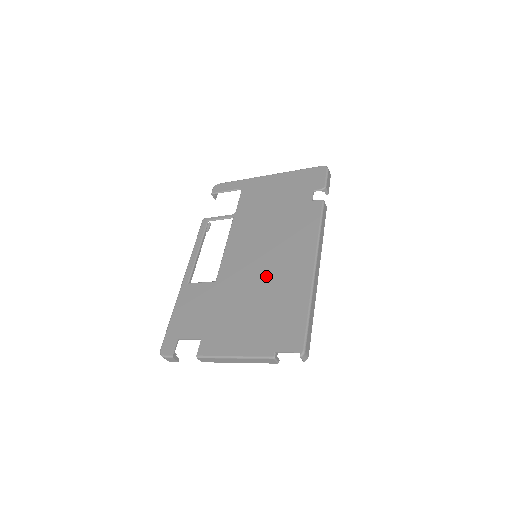
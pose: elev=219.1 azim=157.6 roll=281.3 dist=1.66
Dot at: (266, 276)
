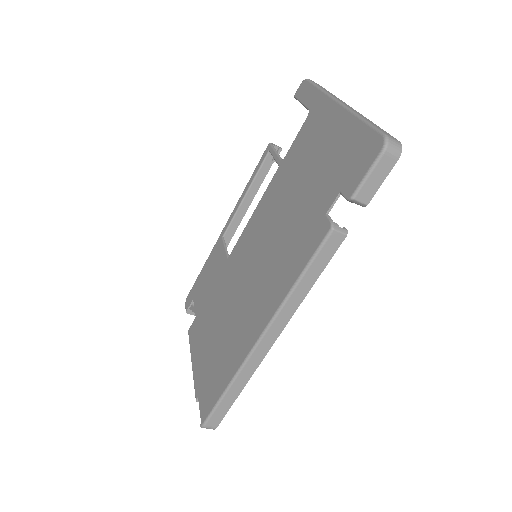
Dot at: (240, 299)
